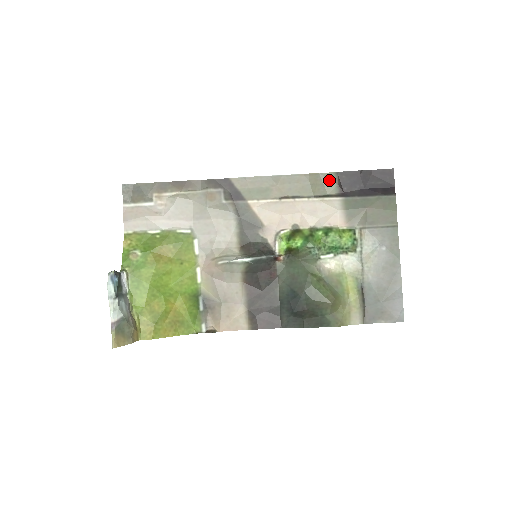
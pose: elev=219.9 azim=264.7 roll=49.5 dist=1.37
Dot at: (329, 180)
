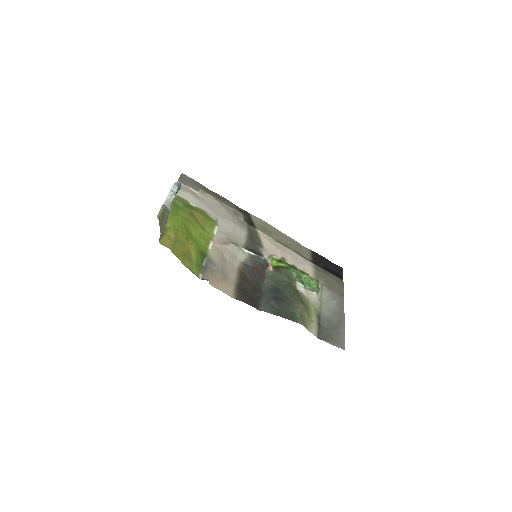
Dot at: (307, 251)
